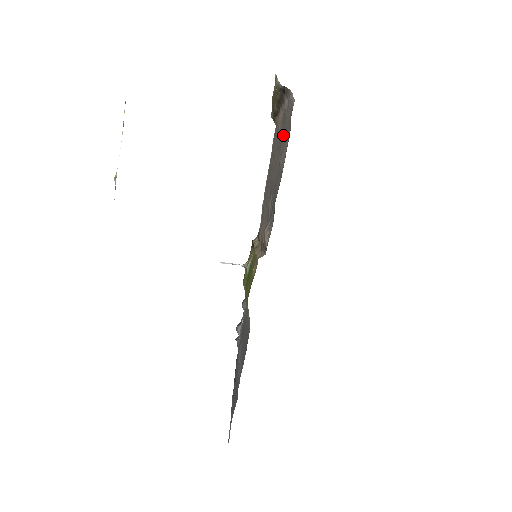
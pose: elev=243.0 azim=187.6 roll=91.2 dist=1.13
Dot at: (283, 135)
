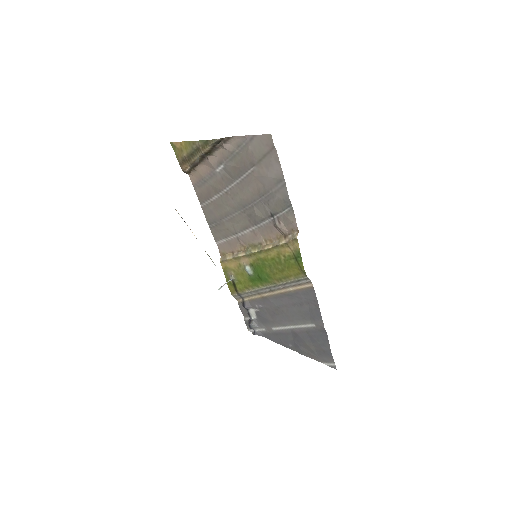
Dot at: (255, 162)
